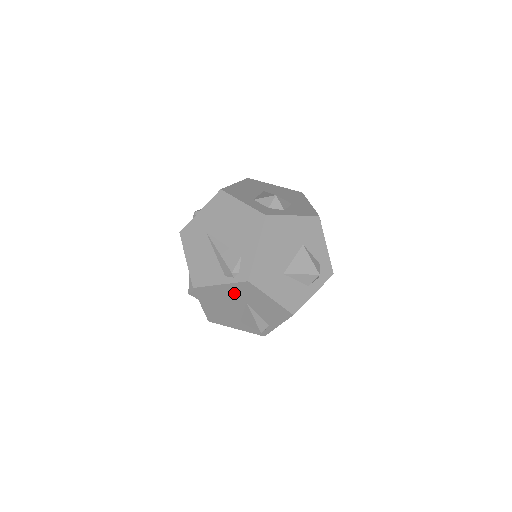
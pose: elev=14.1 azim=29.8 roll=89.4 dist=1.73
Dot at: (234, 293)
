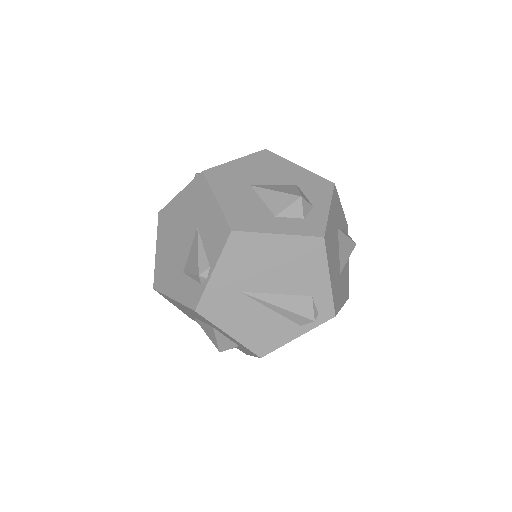
Dot at: occluded
